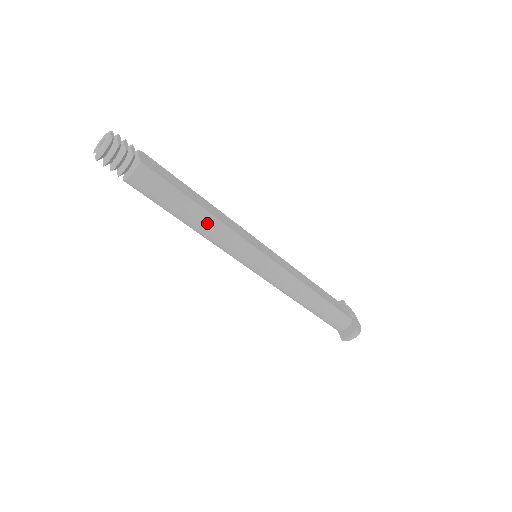
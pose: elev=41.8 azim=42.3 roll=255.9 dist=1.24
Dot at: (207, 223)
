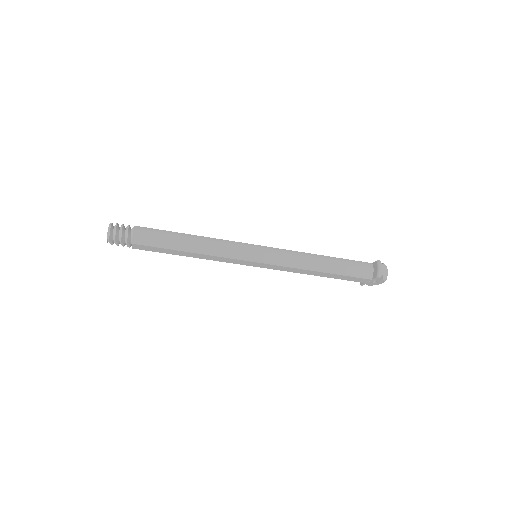
Dot at: (200, 241)
